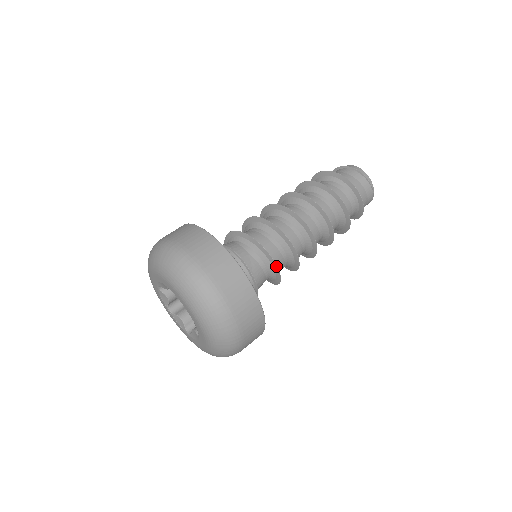
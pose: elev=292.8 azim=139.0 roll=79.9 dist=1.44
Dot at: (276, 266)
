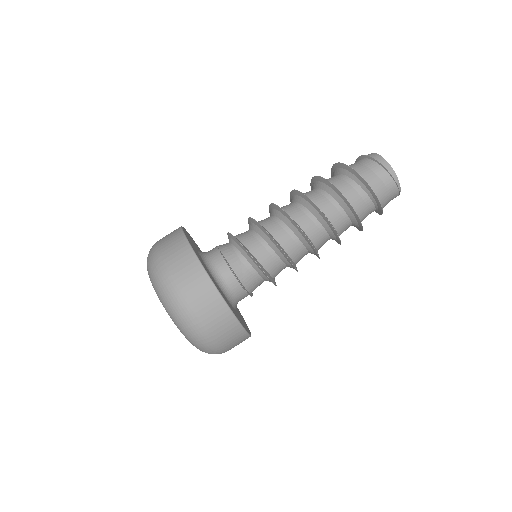
Dot at: (268, 278)
